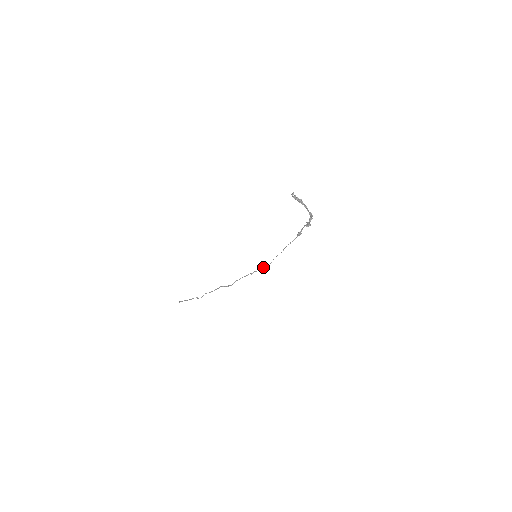
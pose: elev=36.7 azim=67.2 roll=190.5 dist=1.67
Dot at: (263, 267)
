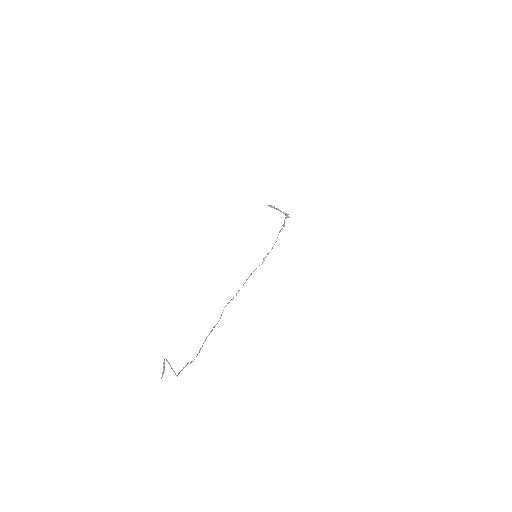
Dot at: occluded
